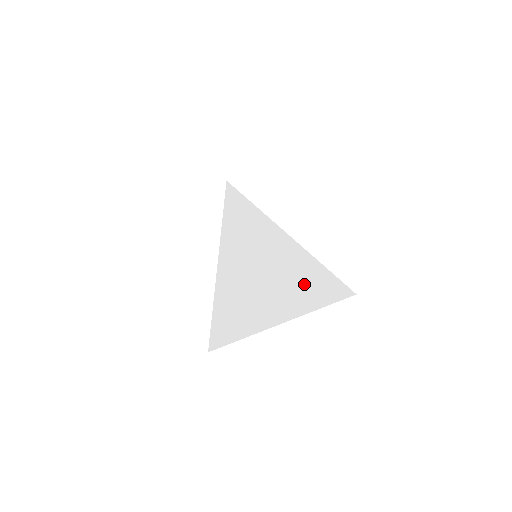
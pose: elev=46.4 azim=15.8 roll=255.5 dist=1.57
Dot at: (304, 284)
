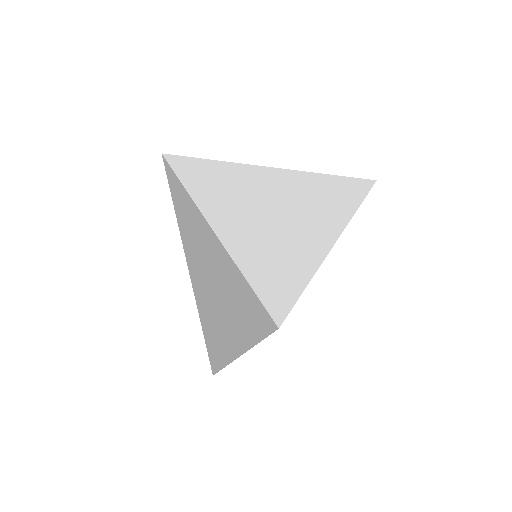
Dot at: (251, 307)
